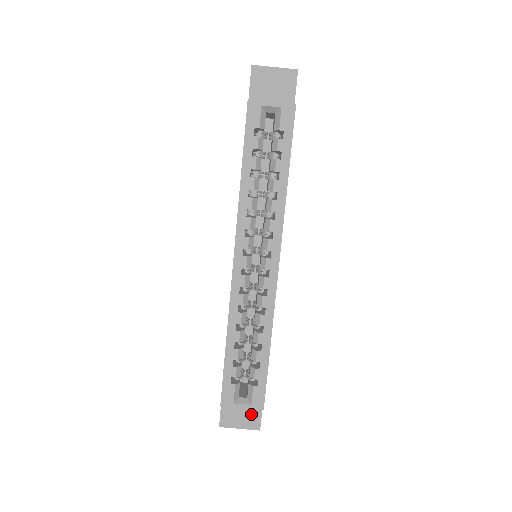
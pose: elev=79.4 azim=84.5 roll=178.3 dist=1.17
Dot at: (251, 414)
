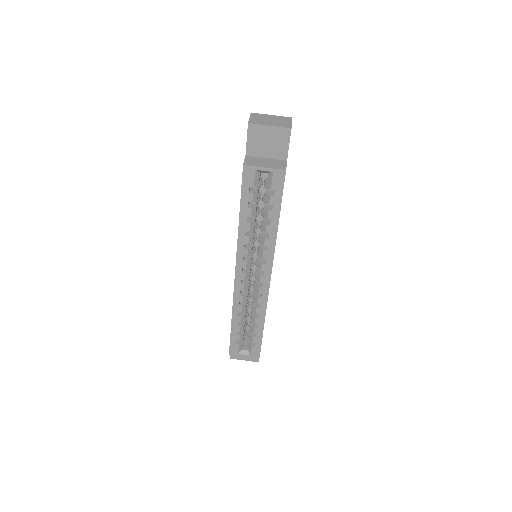
Dot at: occluded
